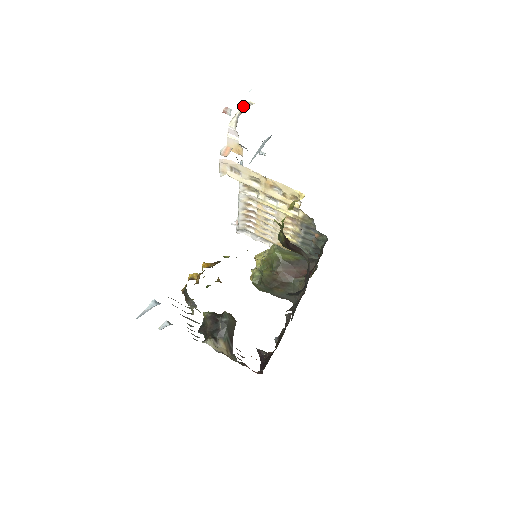
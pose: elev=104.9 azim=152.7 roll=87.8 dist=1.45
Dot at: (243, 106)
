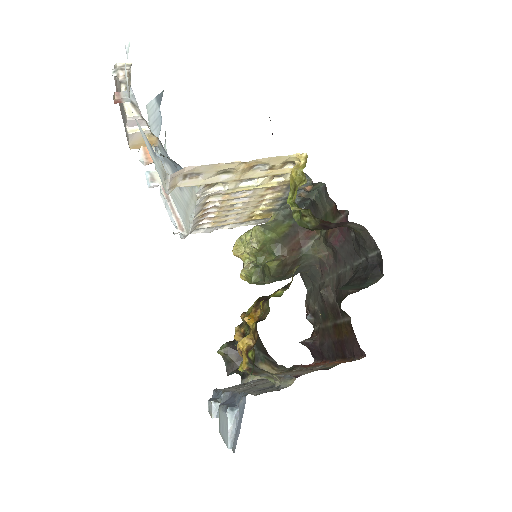
Dot at: (120, 76)
